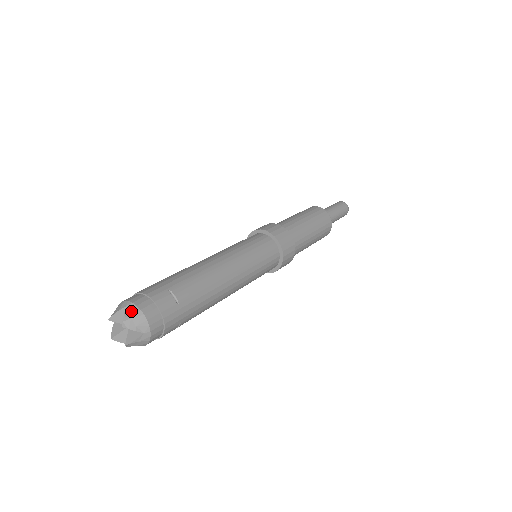
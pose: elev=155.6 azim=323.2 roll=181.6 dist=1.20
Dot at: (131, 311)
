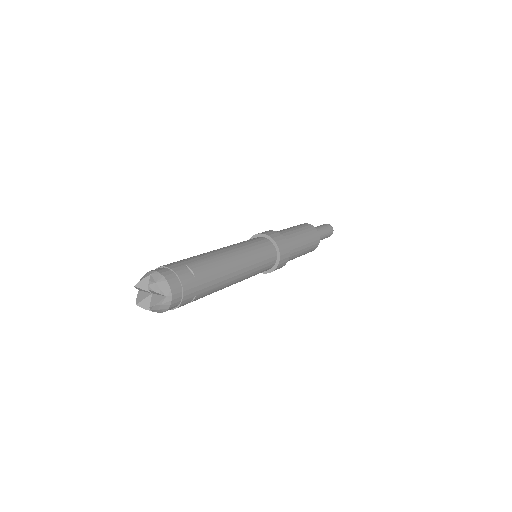
Dot at: (155, 277)
